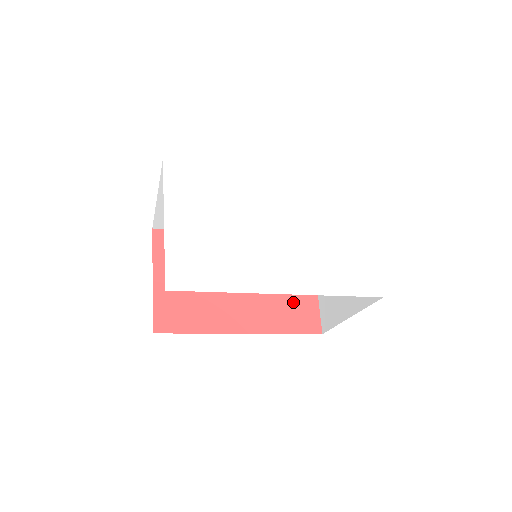
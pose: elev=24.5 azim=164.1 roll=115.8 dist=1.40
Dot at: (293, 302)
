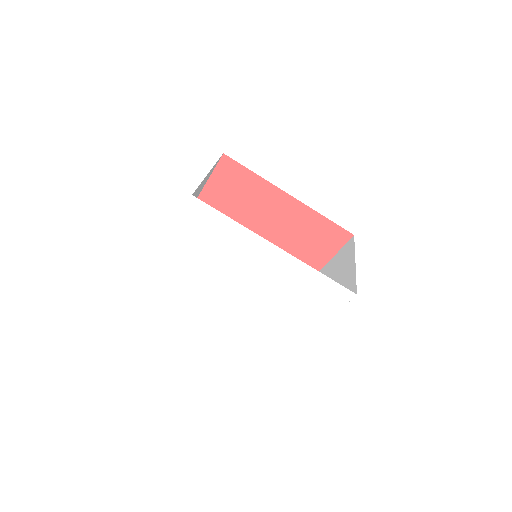
Dot at: occluded
